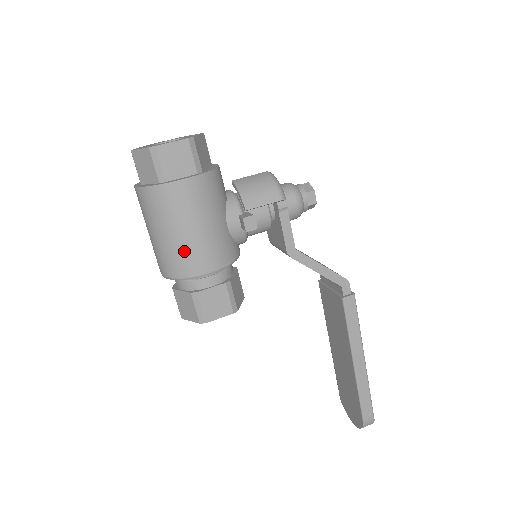
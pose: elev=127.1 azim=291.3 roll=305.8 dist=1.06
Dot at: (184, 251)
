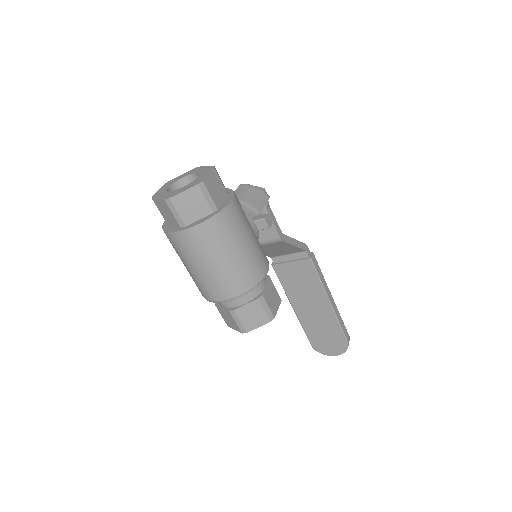
Dot at: (250, 262)
